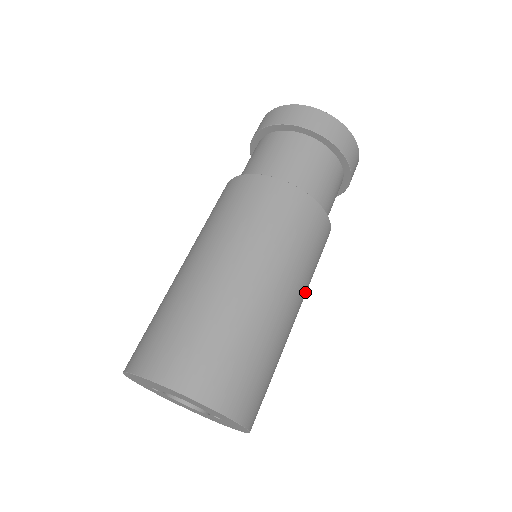
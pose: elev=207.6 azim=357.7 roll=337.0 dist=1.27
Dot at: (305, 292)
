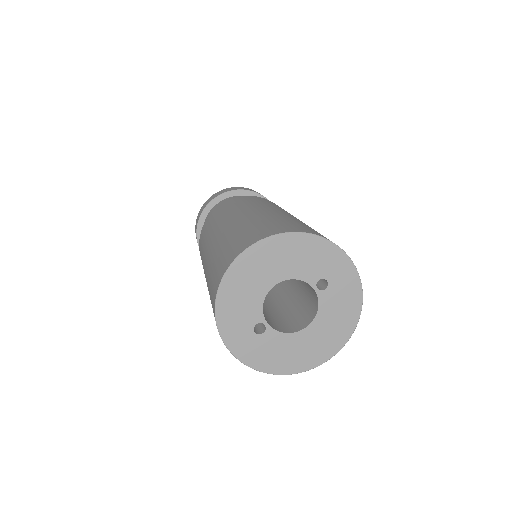
Dot at: occluded
